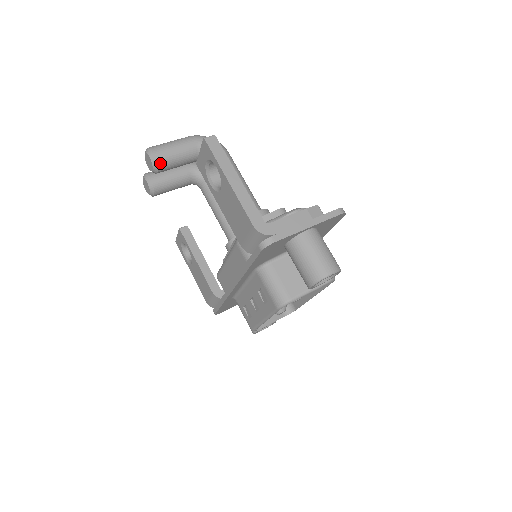
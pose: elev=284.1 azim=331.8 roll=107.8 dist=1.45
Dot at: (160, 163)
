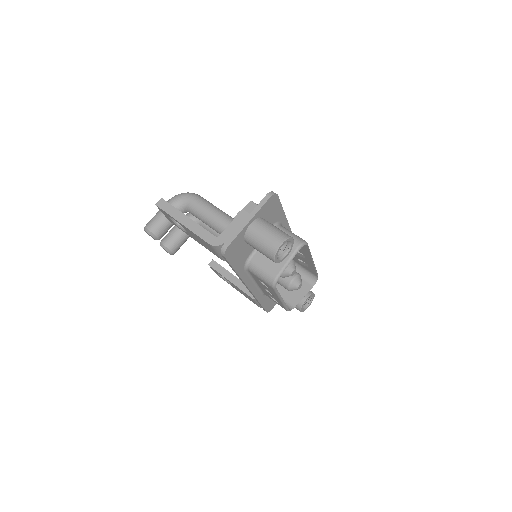
Dot at: (156, 232)
